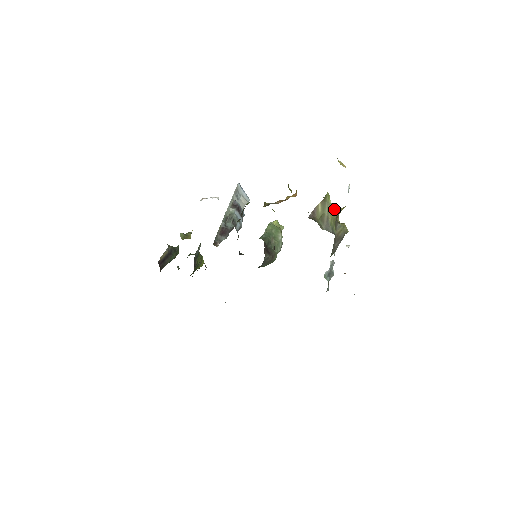
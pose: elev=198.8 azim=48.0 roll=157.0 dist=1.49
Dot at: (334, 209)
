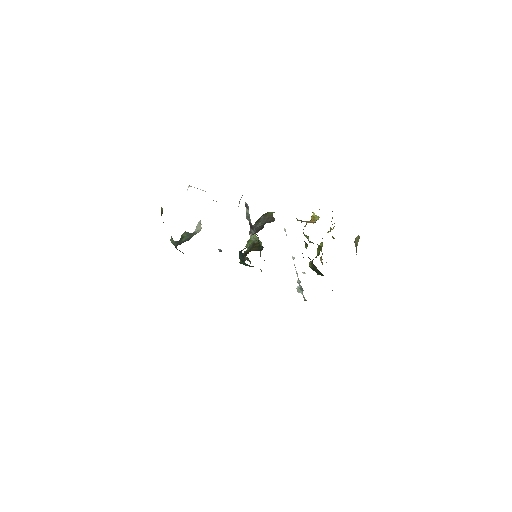
Dot at: occluded
